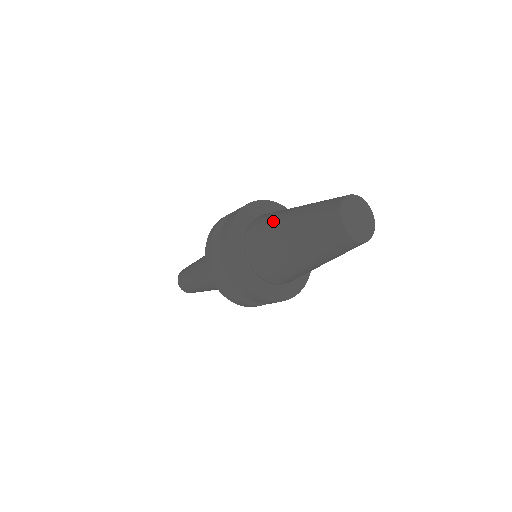
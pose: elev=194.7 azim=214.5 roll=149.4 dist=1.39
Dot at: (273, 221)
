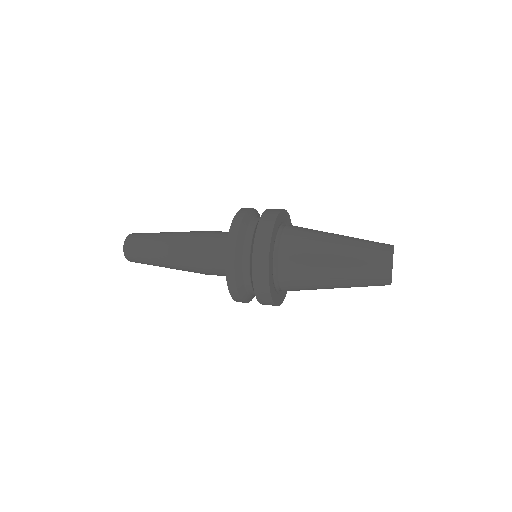
Dot at: (316, 238)
